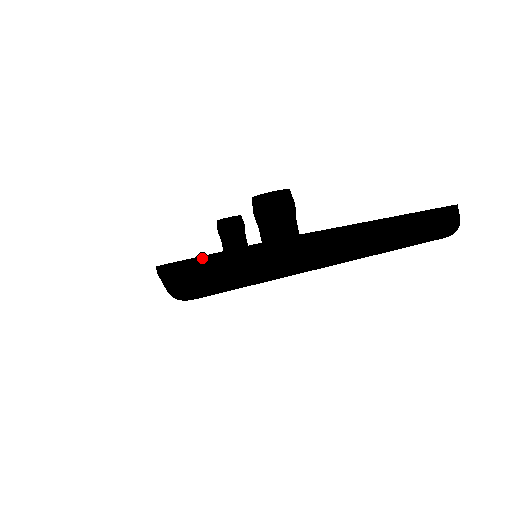
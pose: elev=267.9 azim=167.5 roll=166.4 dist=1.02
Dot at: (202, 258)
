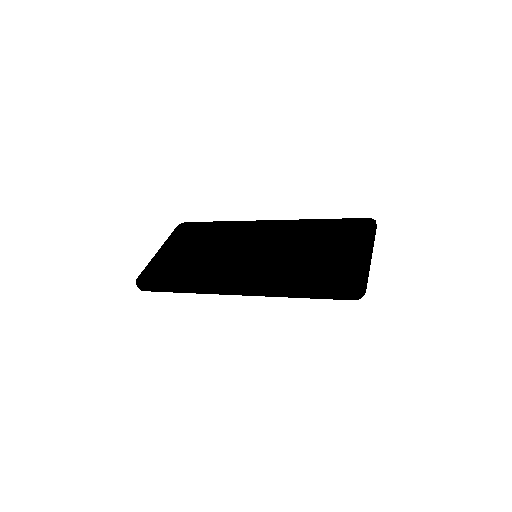
Dot at: (155, 263)
